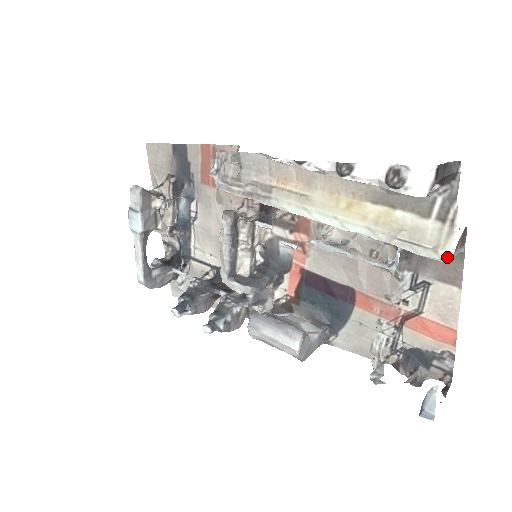
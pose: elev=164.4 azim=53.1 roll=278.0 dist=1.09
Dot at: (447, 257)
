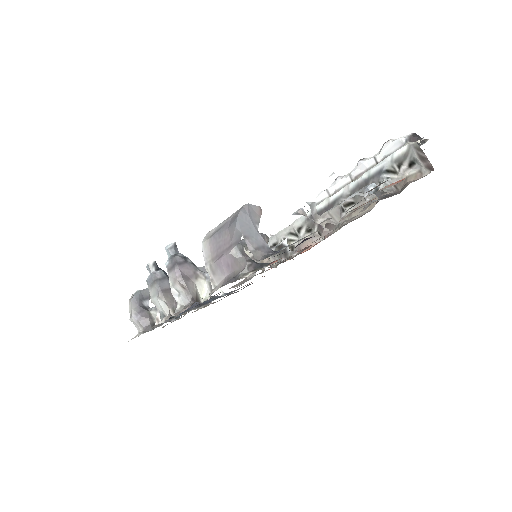
Dot at: (410, 143)
